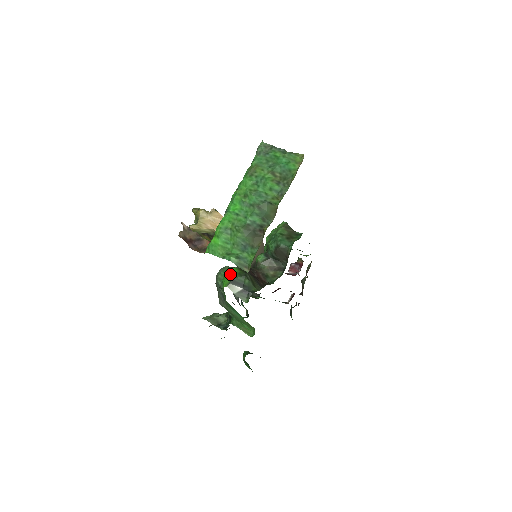
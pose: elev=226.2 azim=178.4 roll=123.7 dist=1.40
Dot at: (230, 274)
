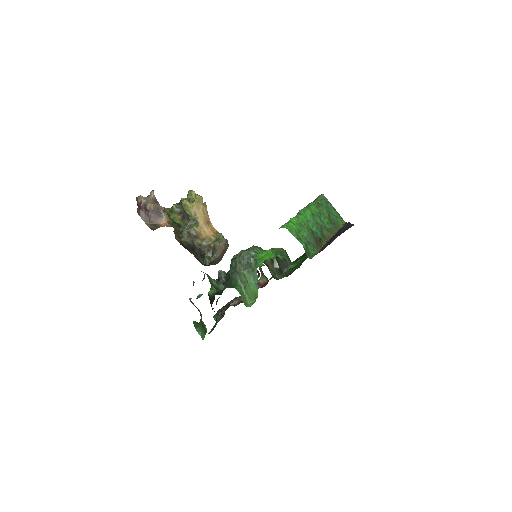
Dot at: (273, 253)
